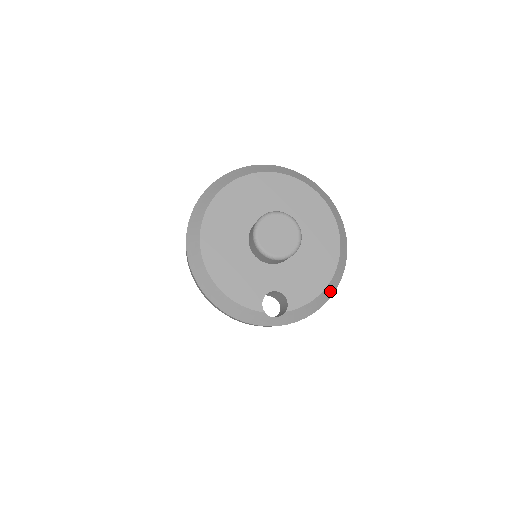
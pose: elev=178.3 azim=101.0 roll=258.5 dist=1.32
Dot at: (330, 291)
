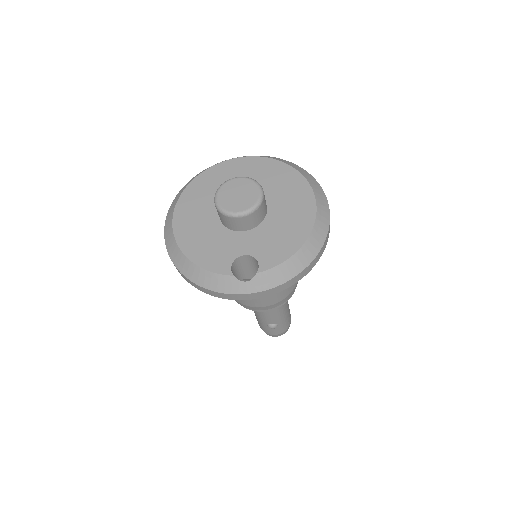
Dot at: (310, 252)
